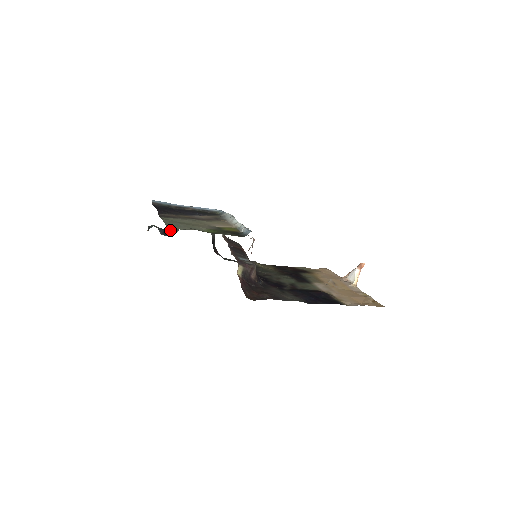
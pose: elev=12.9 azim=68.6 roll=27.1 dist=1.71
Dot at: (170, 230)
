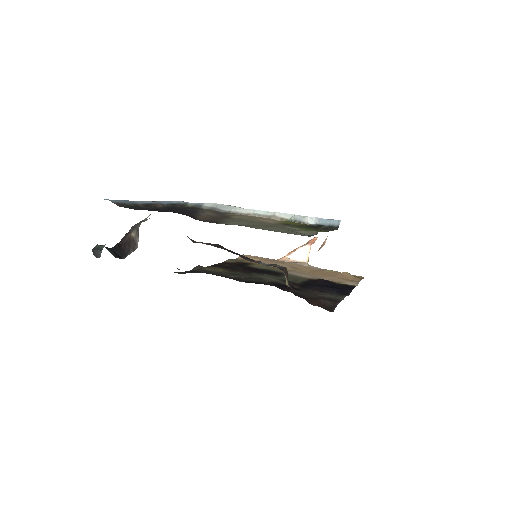
Dot at: (122, 247)
